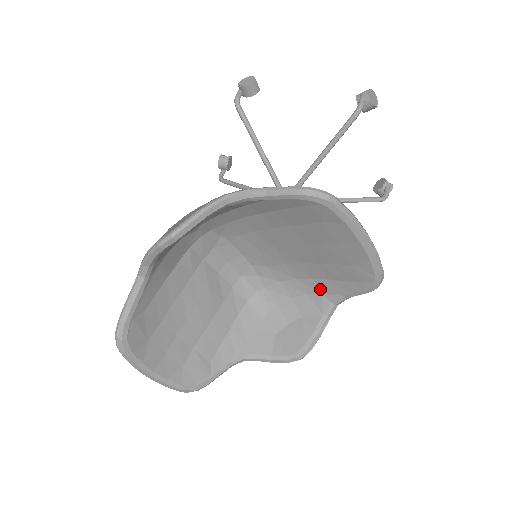
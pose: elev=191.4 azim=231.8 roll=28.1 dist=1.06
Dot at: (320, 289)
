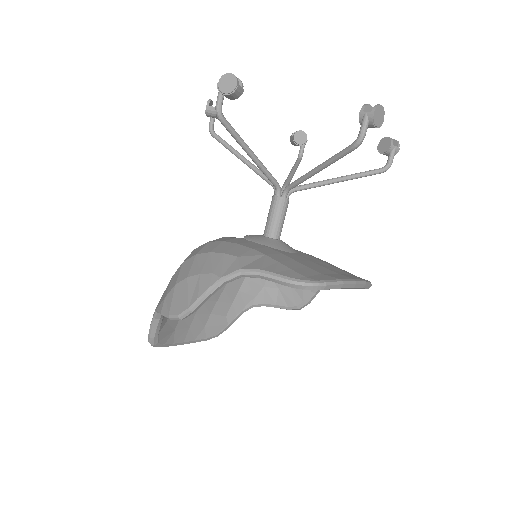
Dot at: occluded
